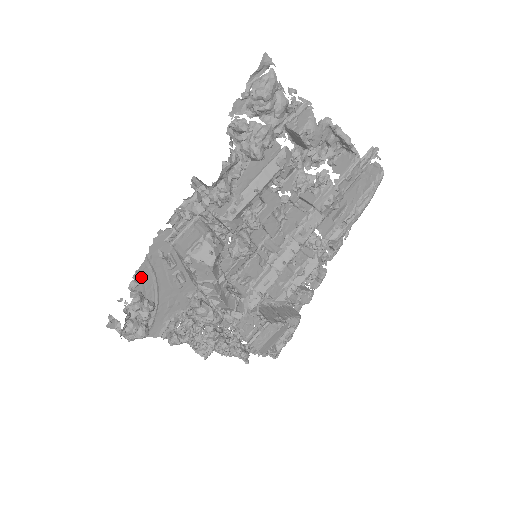
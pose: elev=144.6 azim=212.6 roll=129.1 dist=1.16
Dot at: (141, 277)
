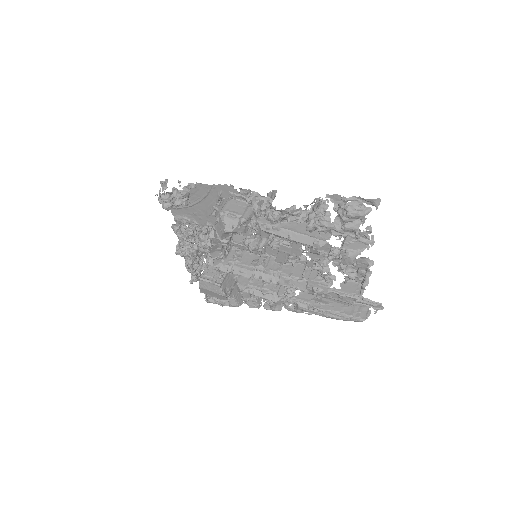
Dot at: (200, 188)
